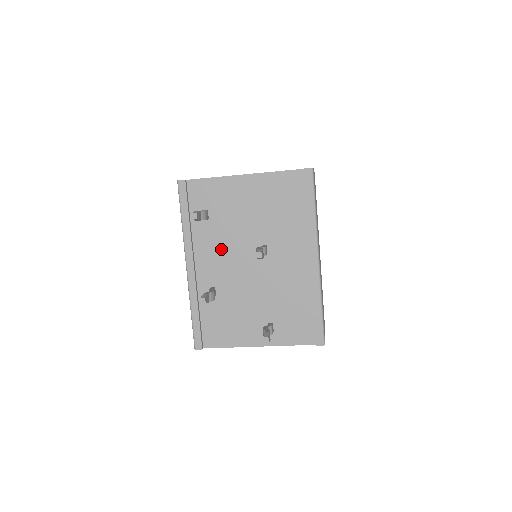
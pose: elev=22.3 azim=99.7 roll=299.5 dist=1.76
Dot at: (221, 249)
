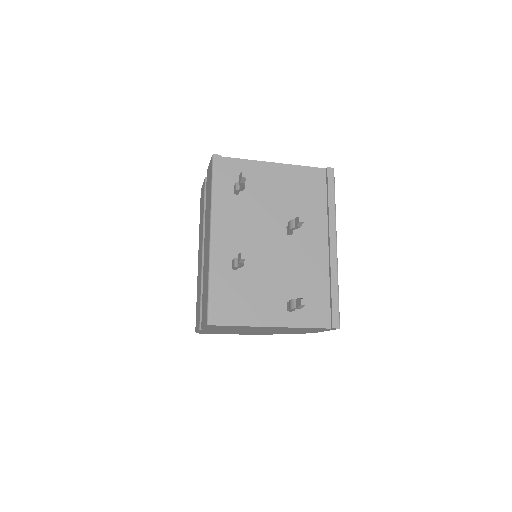
Dot at: (247, 224)
